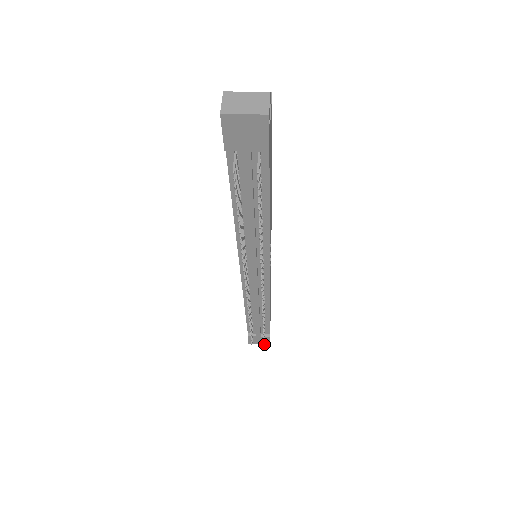
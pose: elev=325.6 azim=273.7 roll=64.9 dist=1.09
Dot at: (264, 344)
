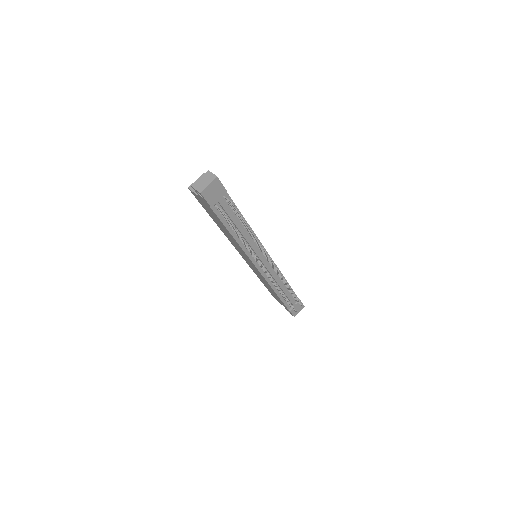
Dot at: occluded
